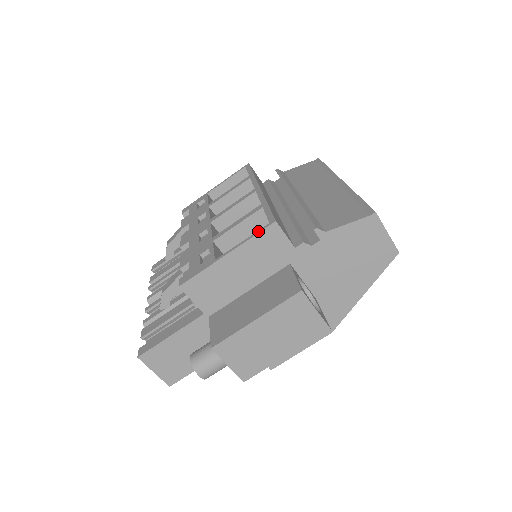
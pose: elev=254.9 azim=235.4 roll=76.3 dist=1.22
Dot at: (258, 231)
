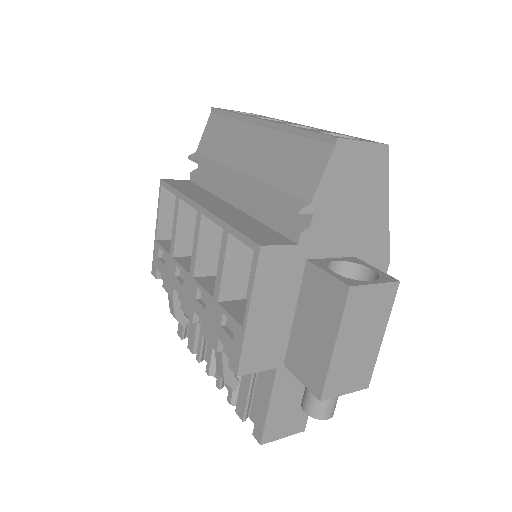
Dot at: (253, 269)
